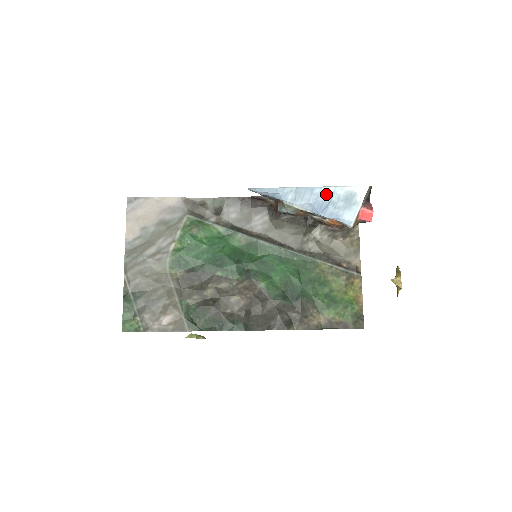
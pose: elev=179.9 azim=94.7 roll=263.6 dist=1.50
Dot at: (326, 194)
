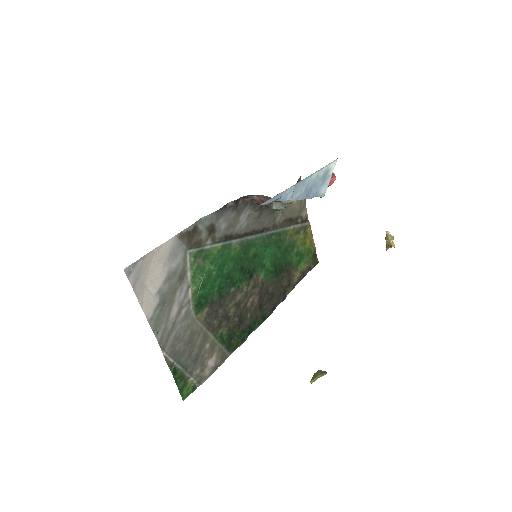
Dot at: (313, 180)
